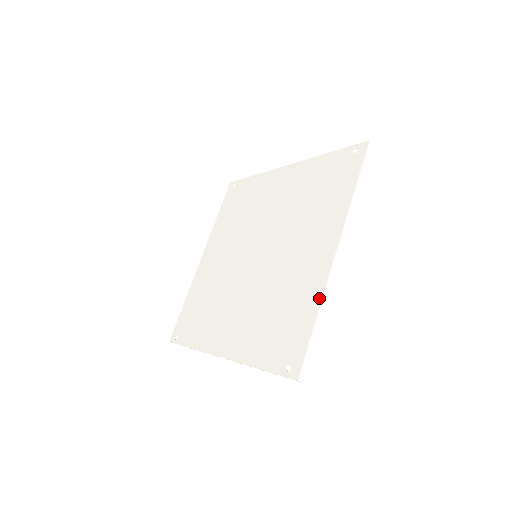
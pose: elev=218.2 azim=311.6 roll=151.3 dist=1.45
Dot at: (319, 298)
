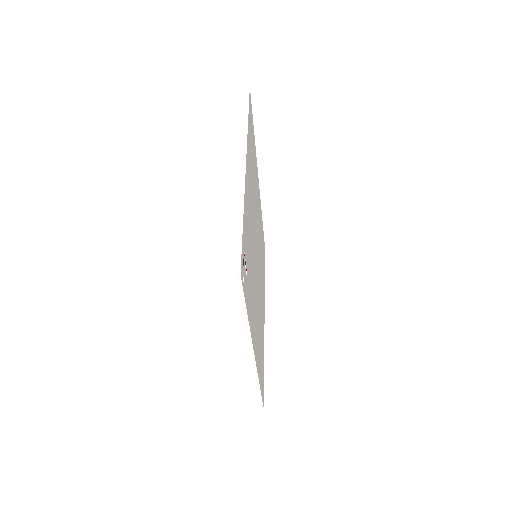
Dot at: (241, 202)
